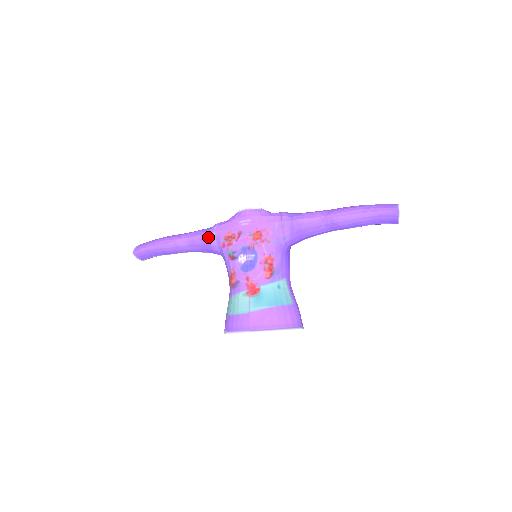
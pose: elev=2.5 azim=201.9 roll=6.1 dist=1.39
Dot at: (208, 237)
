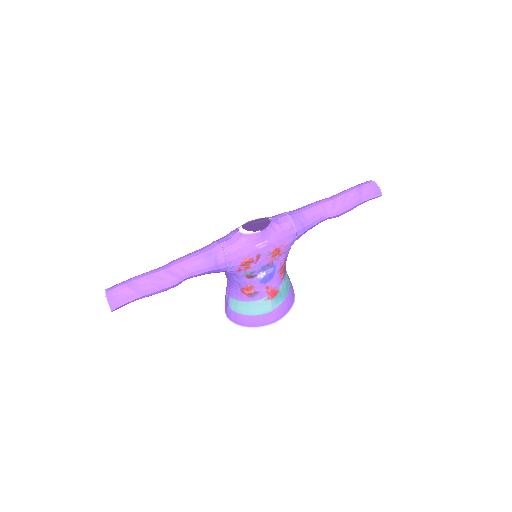
Dot at: (219, 268)
